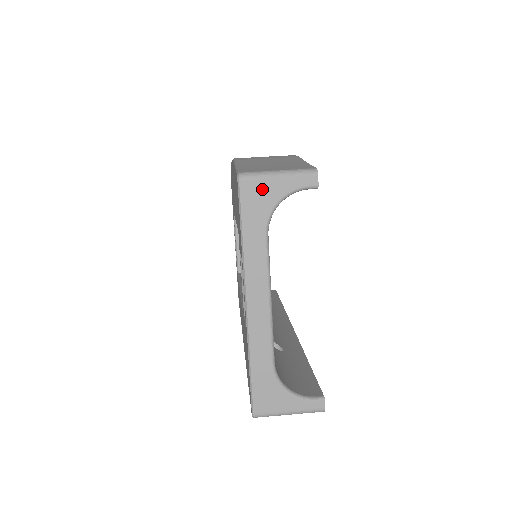
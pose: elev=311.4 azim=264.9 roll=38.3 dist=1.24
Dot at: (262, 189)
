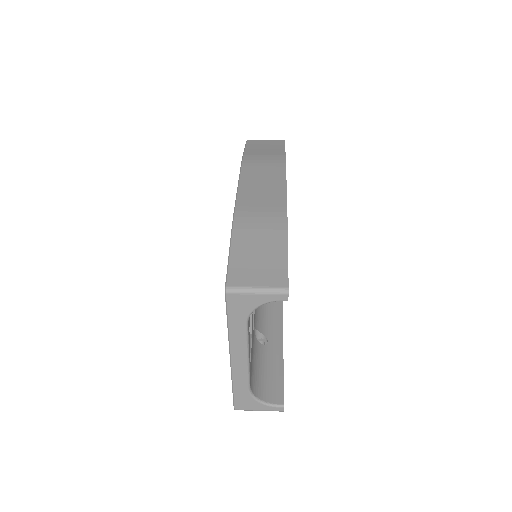
Dot at: (244, 300)
